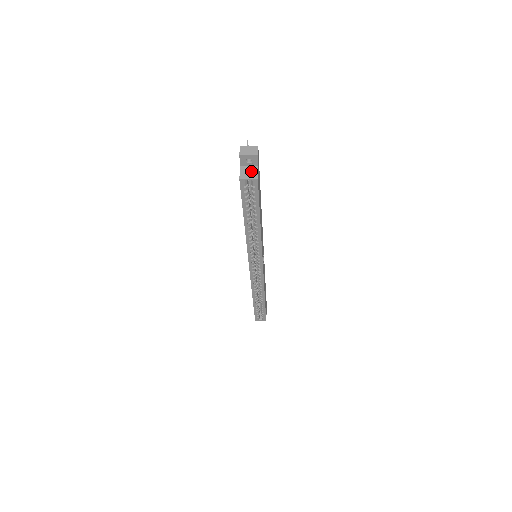
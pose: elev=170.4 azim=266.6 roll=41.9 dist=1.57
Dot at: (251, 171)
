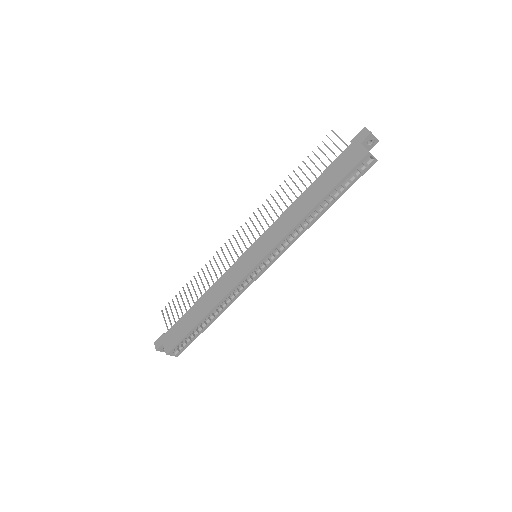
Dot at: occluded
